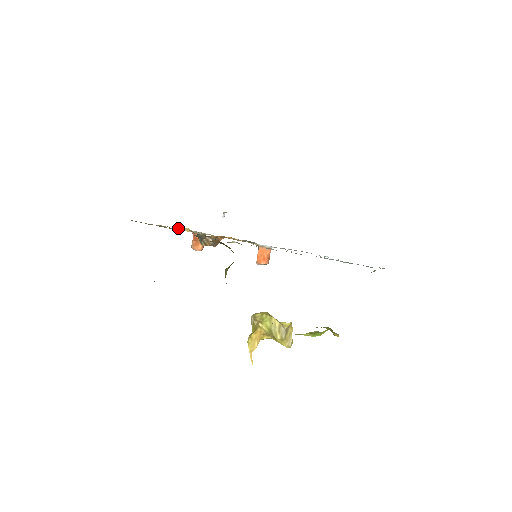
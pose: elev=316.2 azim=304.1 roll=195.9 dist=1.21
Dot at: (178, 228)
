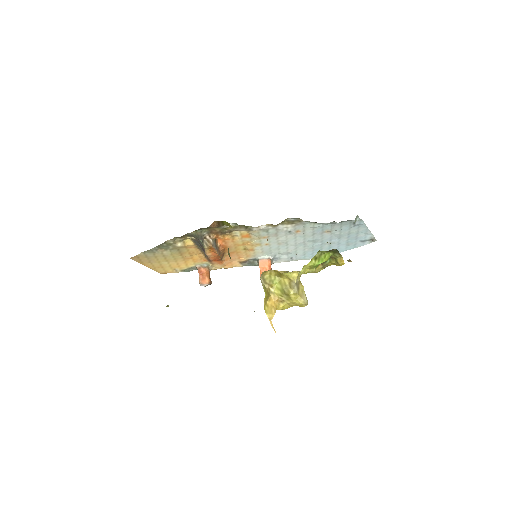
Dot at: (181, 241)
